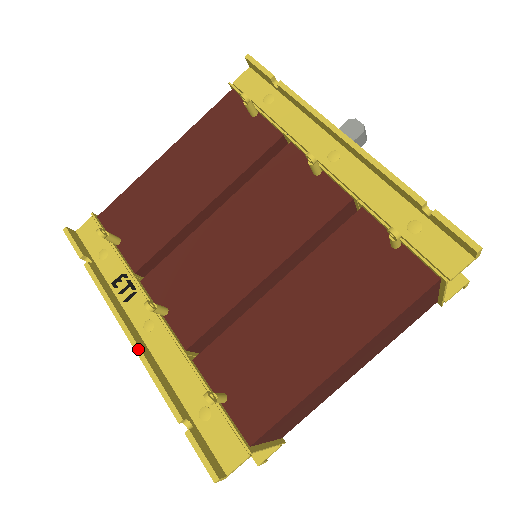
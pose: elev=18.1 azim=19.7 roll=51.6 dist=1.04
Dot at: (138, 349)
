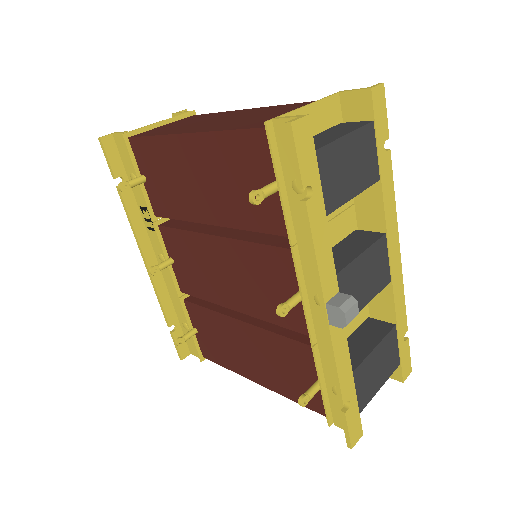
Dot at: (150, 275)
